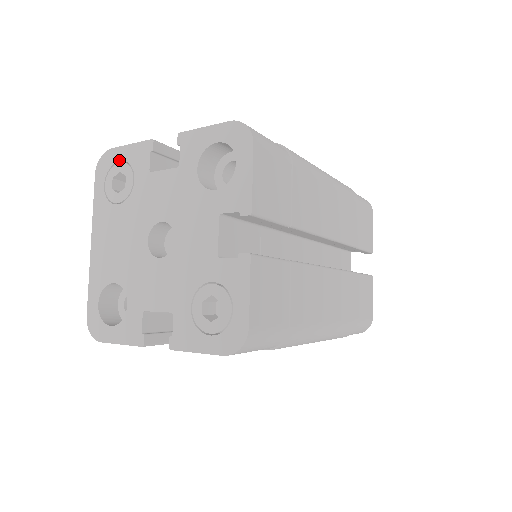
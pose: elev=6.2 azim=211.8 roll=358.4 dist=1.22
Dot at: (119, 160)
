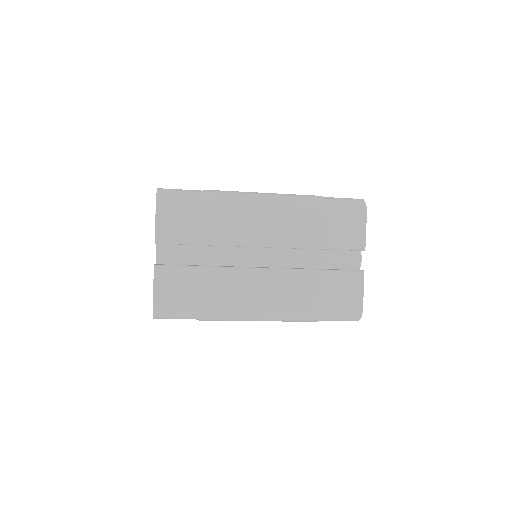
Dot at: occluded
